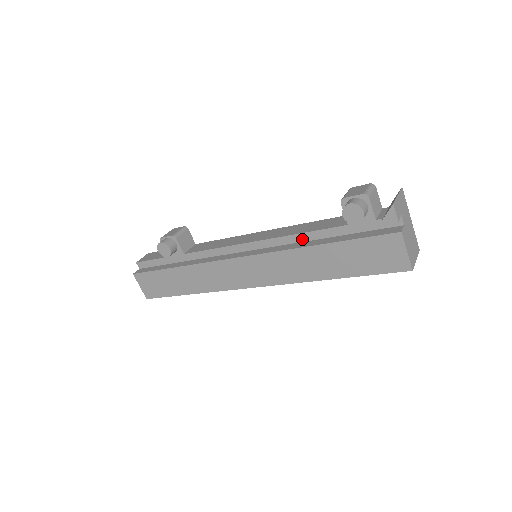
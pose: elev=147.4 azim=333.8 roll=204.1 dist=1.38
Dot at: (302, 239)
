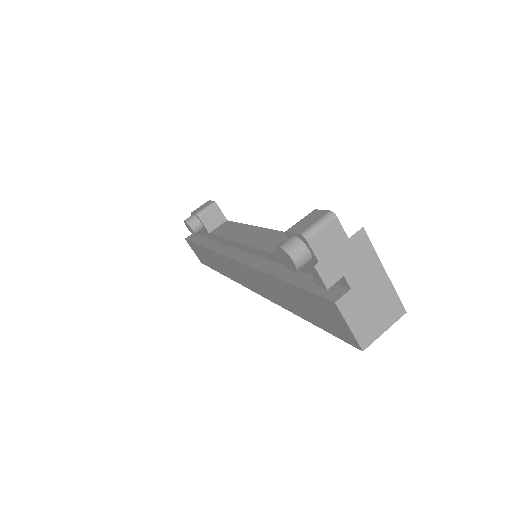
Dot at: (274, 259)
